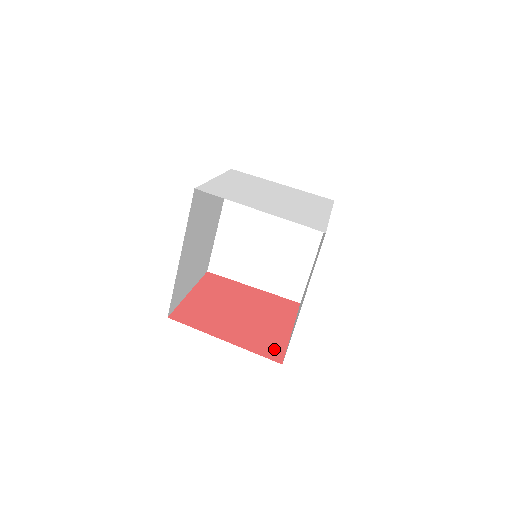
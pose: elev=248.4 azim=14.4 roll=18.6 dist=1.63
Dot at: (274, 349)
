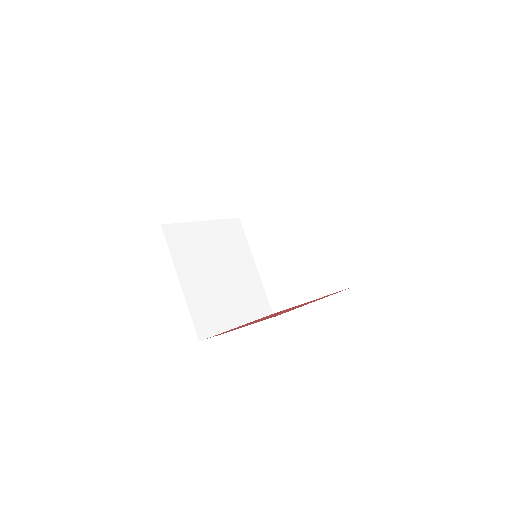
Dot at: (279, 314)
